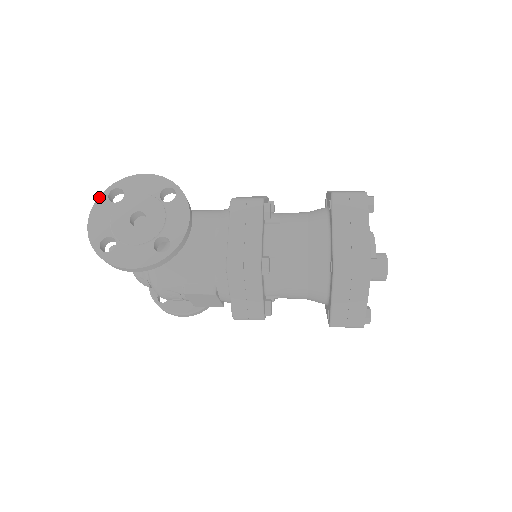
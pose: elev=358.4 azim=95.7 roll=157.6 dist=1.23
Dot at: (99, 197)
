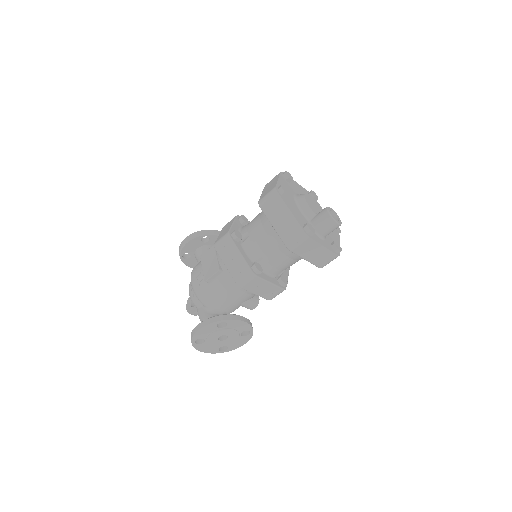
Dot at: occluded
